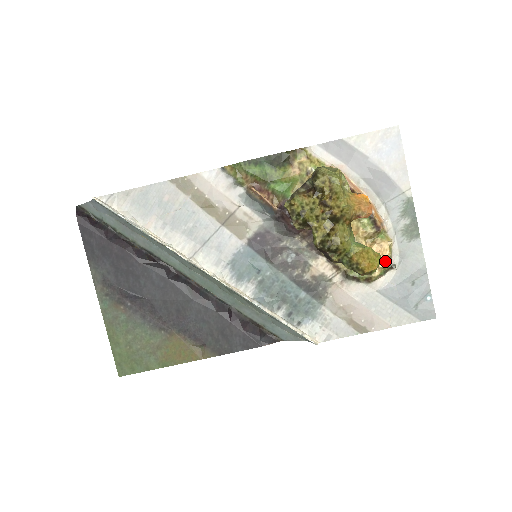
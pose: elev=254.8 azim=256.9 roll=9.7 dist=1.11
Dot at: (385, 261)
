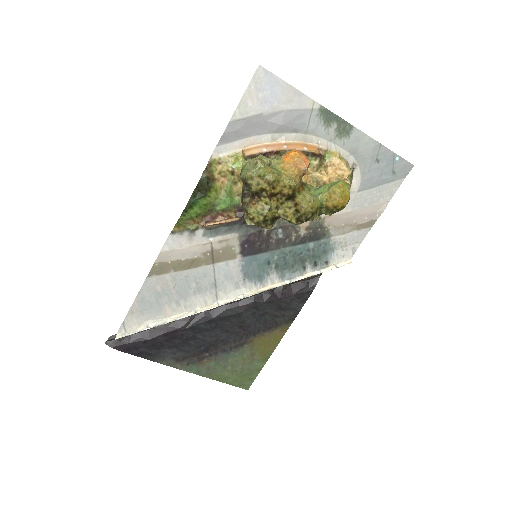
Dot at: (346, 171)
